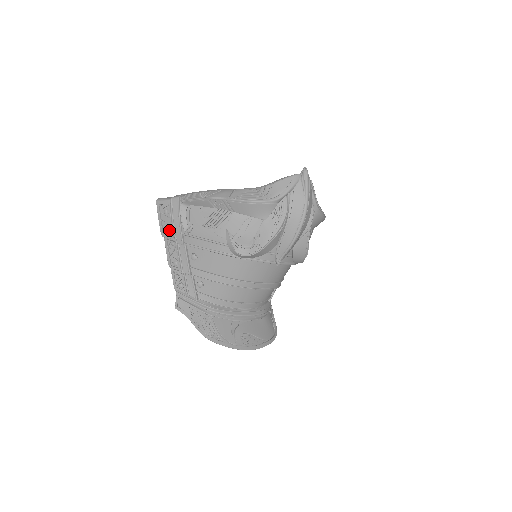
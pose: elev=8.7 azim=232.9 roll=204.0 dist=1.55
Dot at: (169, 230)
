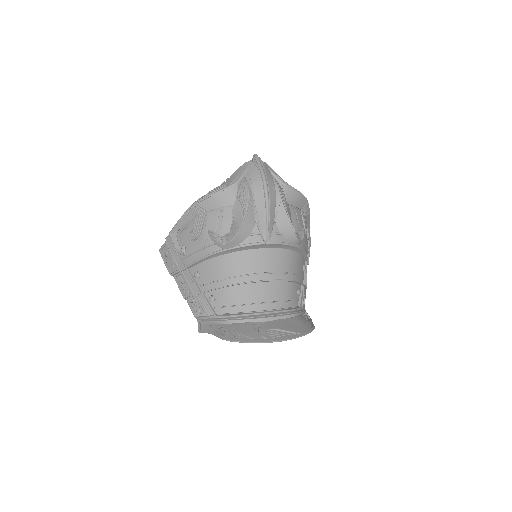
Dot at: (173, 265)
